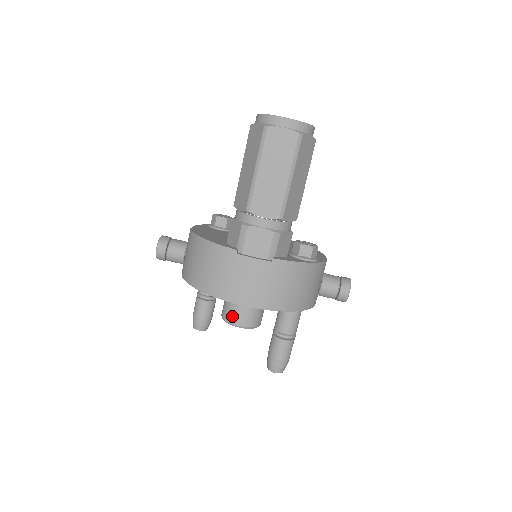
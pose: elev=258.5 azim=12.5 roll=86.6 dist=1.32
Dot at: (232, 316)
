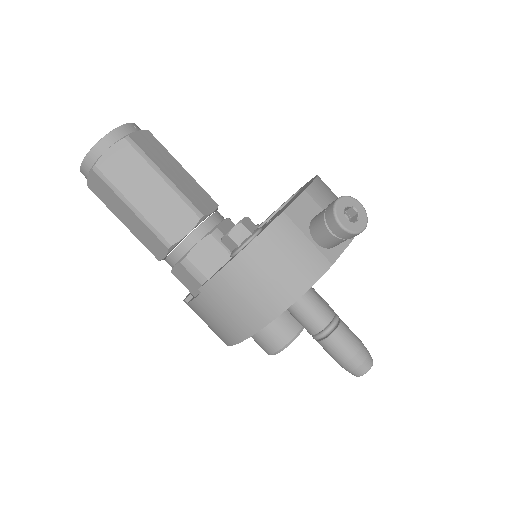
Dot at: (261, 347)
